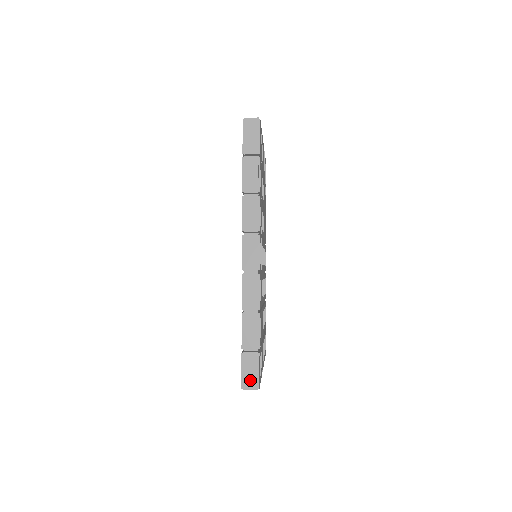
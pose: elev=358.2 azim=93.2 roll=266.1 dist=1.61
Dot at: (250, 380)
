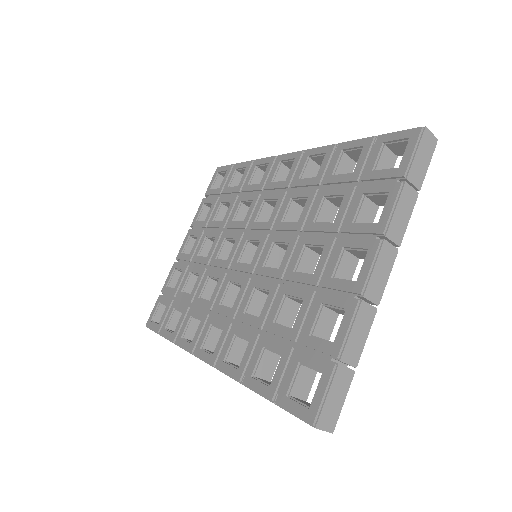
Dot at: occluded
